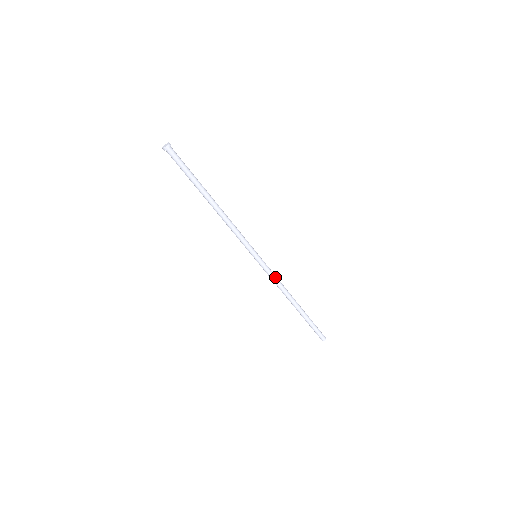
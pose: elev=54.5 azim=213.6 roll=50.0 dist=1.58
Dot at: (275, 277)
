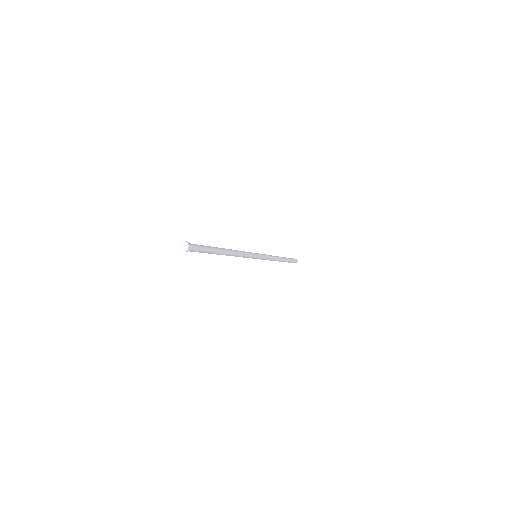
Dot at: (269, 258)
